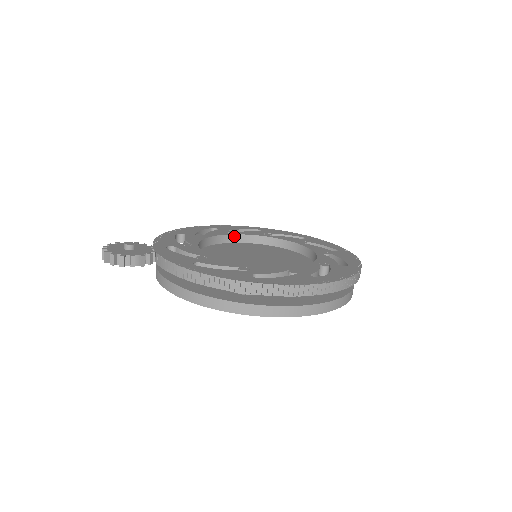
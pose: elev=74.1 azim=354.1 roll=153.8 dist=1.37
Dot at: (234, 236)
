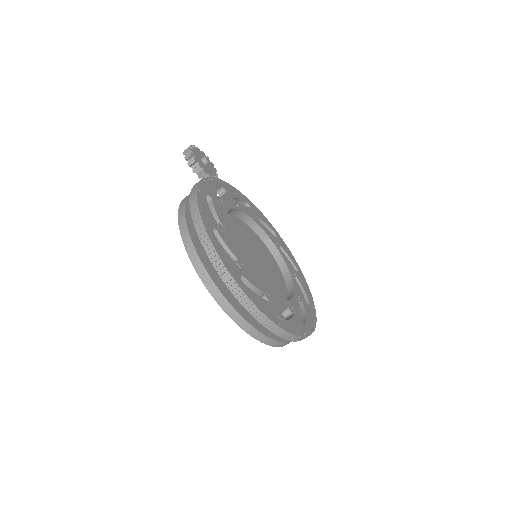
Dot at: (274, 247)
